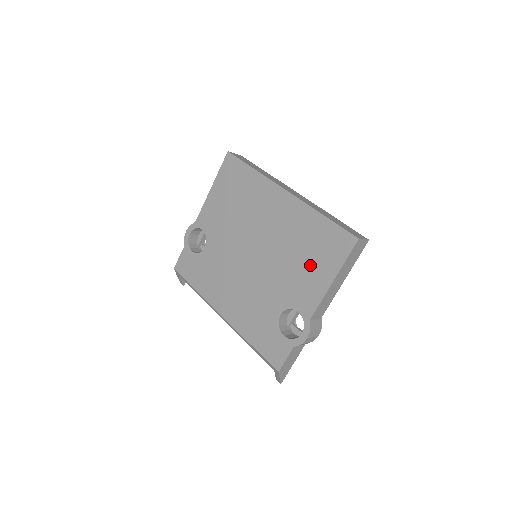
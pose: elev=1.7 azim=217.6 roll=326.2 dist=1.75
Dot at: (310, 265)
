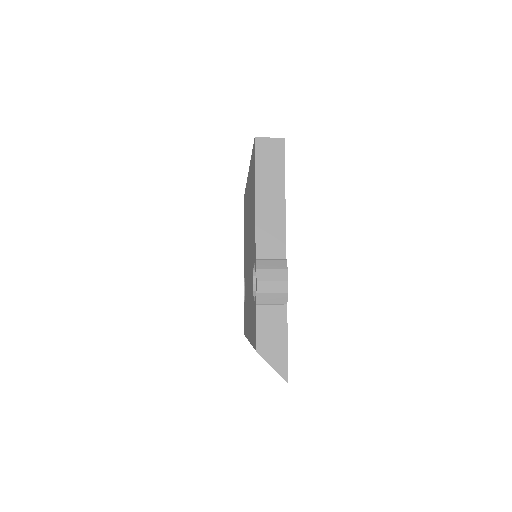
Dot at: (252, 208)
